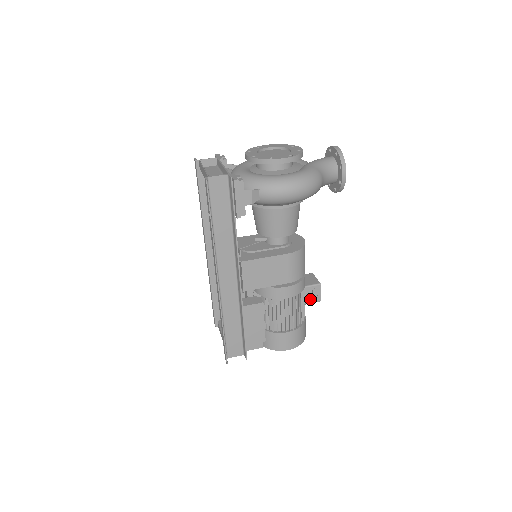
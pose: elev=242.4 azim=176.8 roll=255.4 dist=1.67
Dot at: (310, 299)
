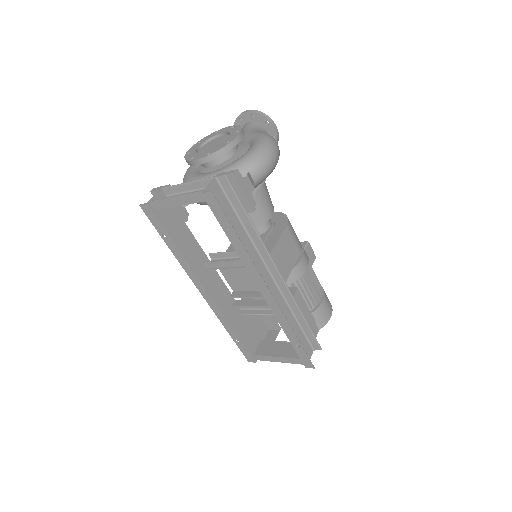
Dot at: (310, 261)
